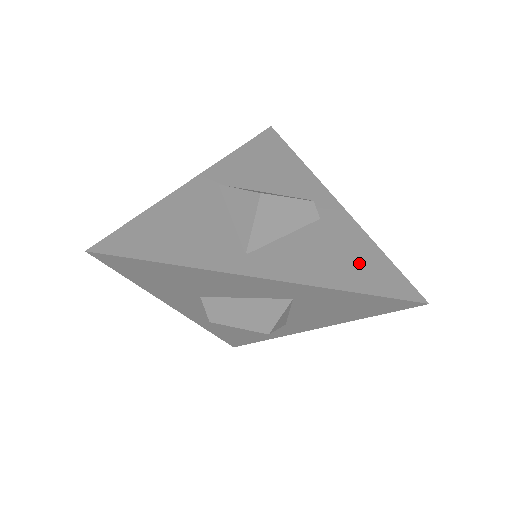
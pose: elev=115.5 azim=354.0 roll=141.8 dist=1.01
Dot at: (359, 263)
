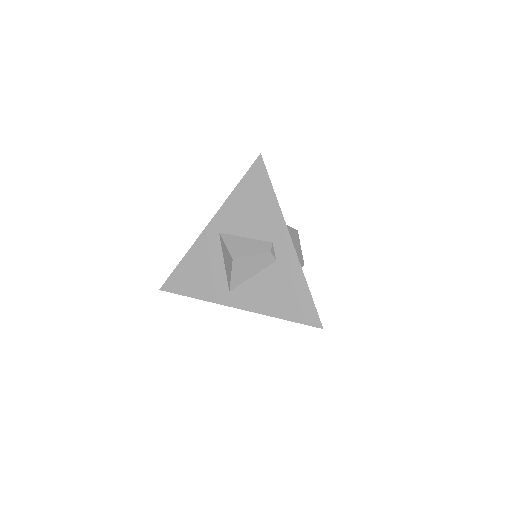
Dot at: (291, 298)
